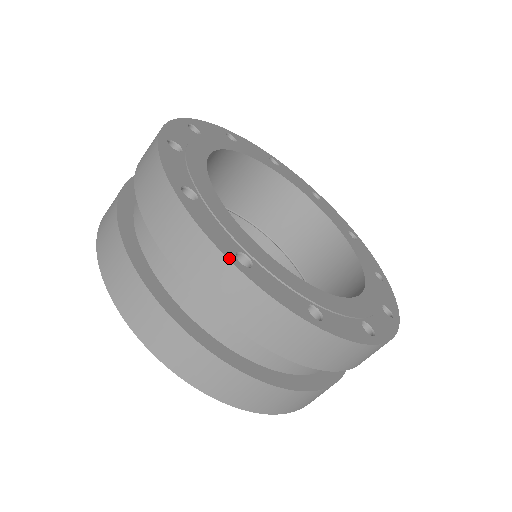
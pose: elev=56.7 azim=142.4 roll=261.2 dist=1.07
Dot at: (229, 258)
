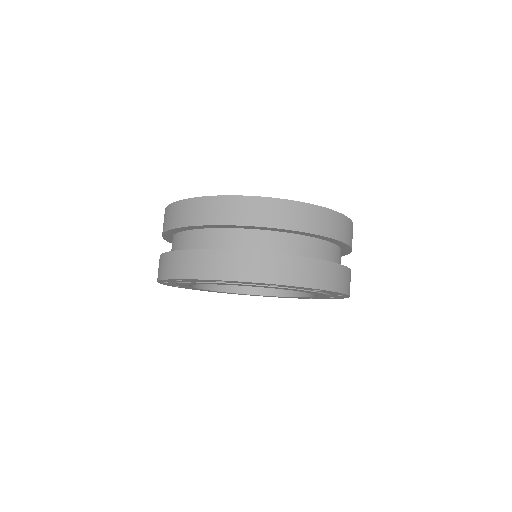
Dot at: (177, 202)
